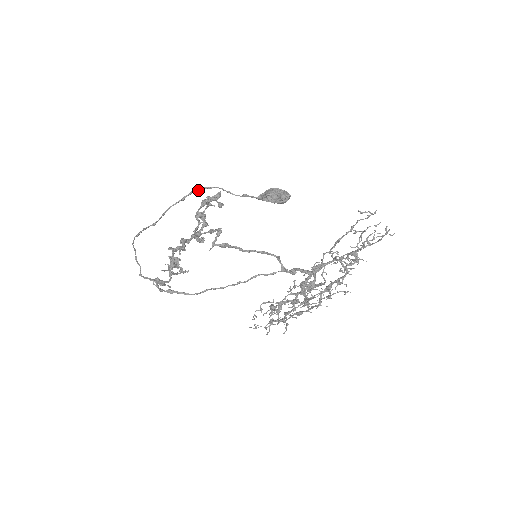
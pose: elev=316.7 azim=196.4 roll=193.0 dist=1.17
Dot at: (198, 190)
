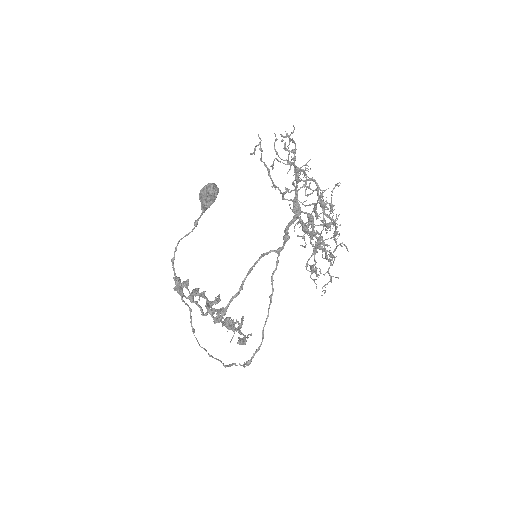
Dot at: (173, 261)
